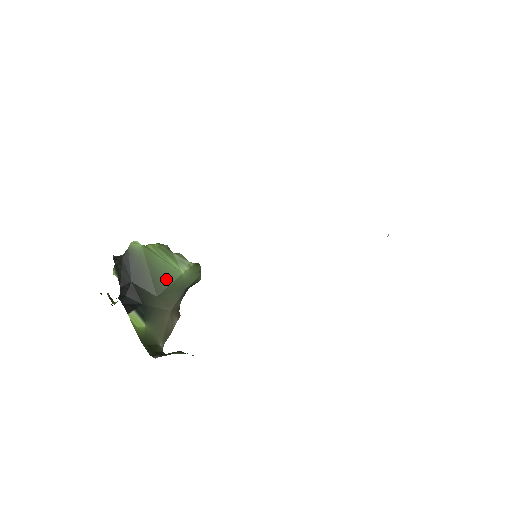
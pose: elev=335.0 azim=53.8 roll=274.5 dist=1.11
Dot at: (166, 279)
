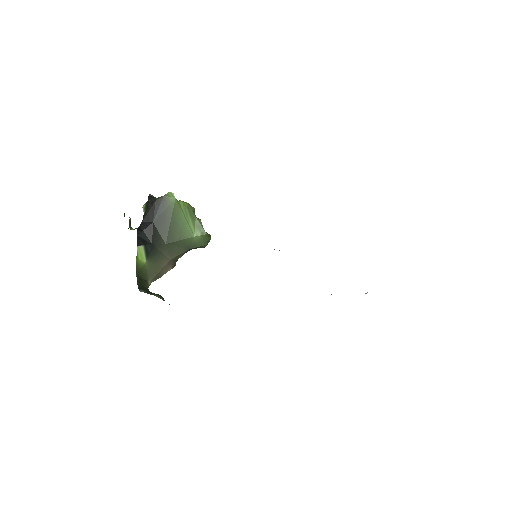
Dot at: (180, 234)
